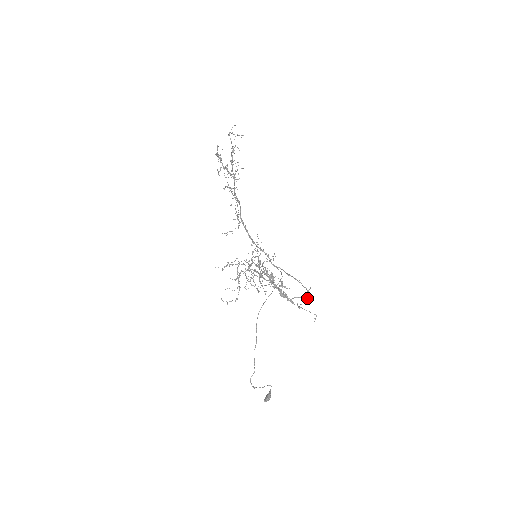
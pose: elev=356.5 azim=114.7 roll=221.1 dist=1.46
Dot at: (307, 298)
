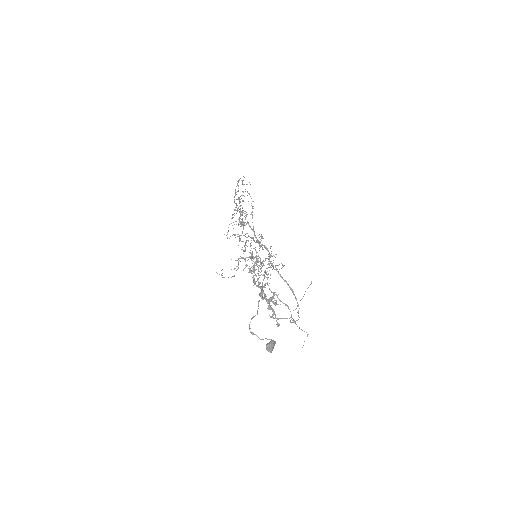
Dot at: (296, 320)
